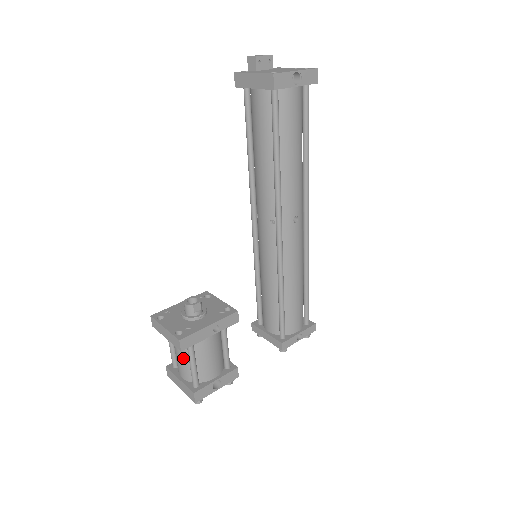
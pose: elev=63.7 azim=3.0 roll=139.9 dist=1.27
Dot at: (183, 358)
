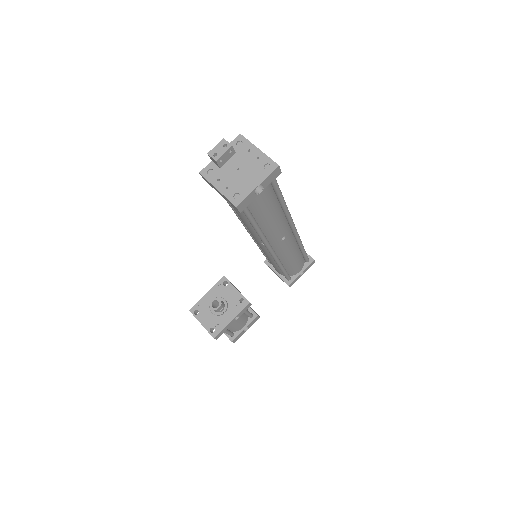
Dot at: occluded
